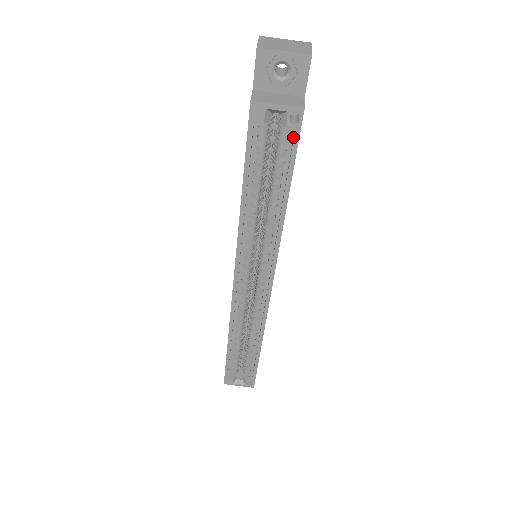
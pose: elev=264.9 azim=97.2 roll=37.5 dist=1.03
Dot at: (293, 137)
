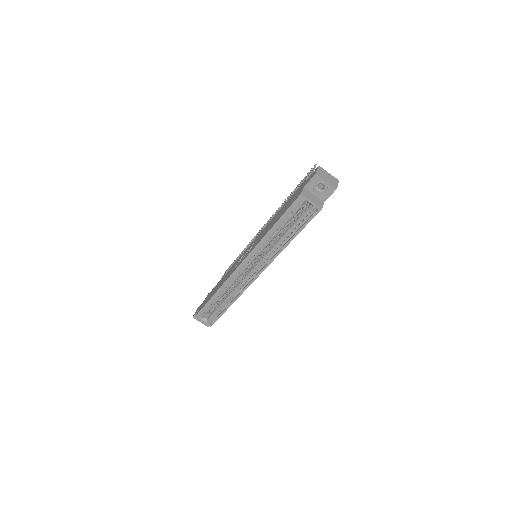
Dot at: (310, 216)
